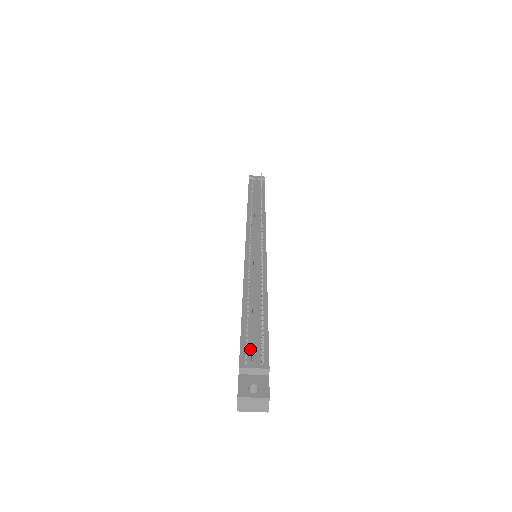
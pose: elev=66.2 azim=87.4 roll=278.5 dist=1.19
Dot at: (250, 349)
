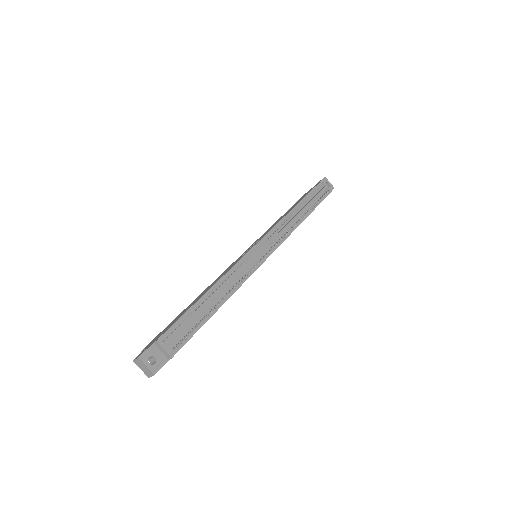
Dot at: (176, 333)
